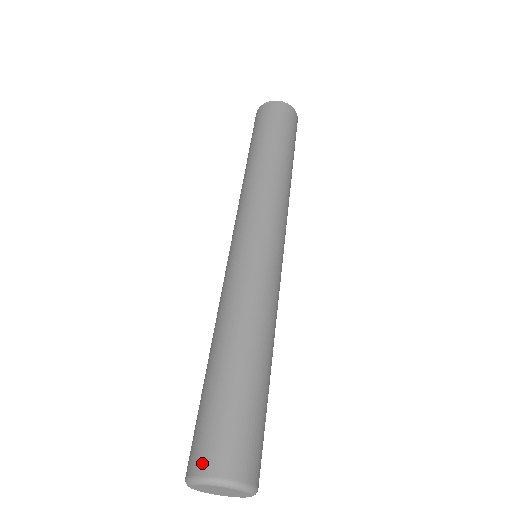
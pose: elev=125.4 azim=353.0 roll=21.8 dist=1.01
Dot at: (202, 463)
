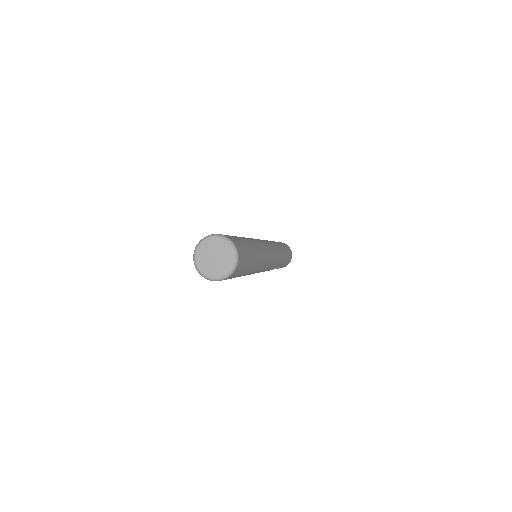
Dot at: occluded
